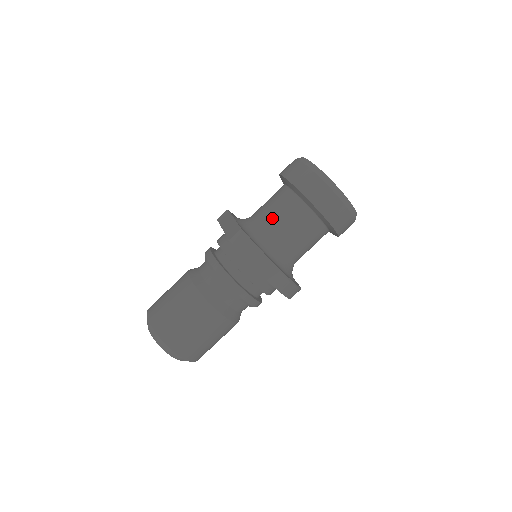
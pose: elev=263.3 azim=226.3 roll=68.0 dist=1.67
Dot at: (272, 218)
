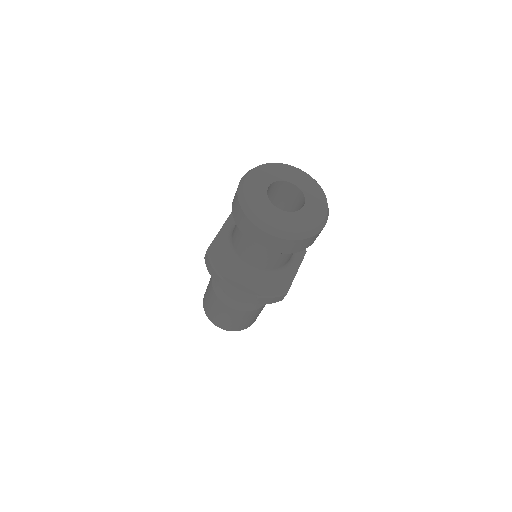
Dot at: (235, 236)
